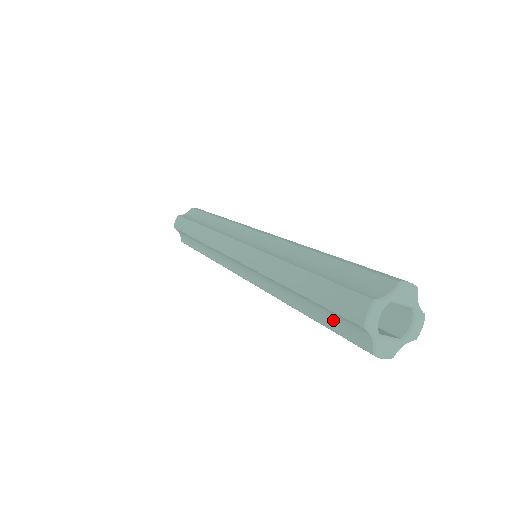
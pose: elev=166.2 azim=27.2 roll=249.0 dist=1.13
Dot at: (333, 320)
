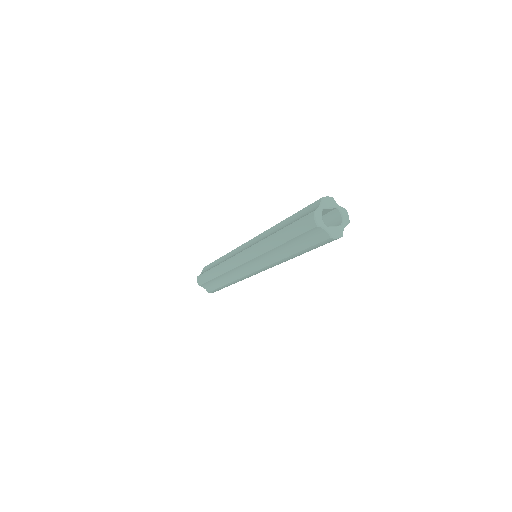
Dot at: (307, 241)
